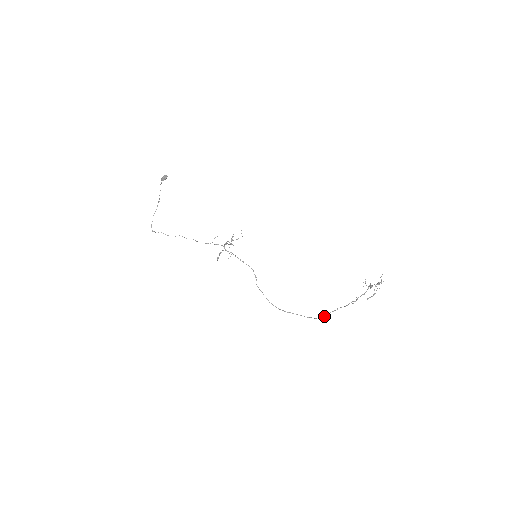
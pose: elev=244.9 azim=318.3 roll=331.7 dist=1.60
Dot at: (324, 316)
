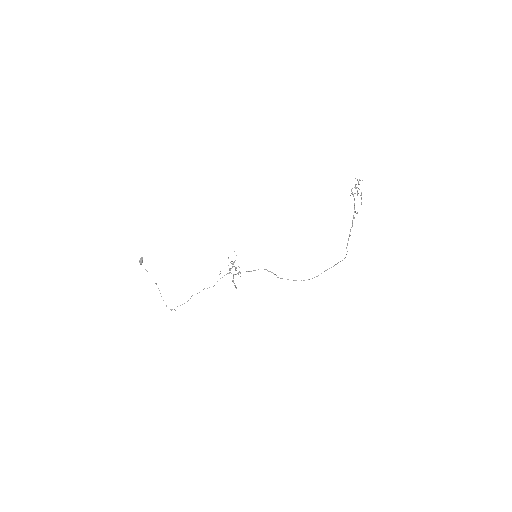
Dot at: occluded
